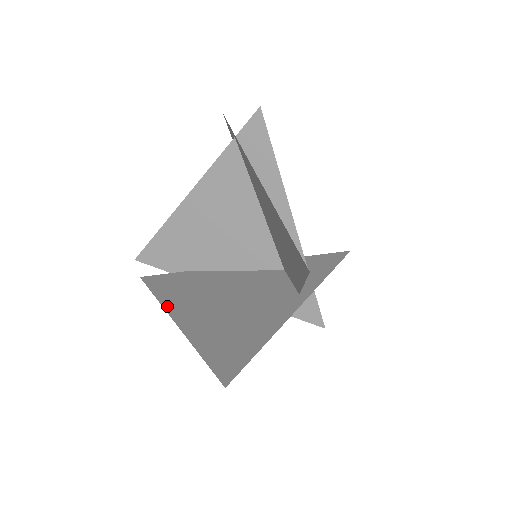
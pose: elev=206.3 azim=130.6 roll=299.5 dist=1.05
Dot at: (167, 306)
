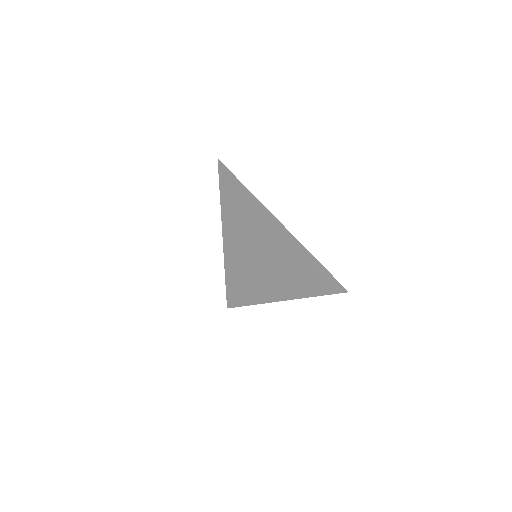
Dot at: occluded
